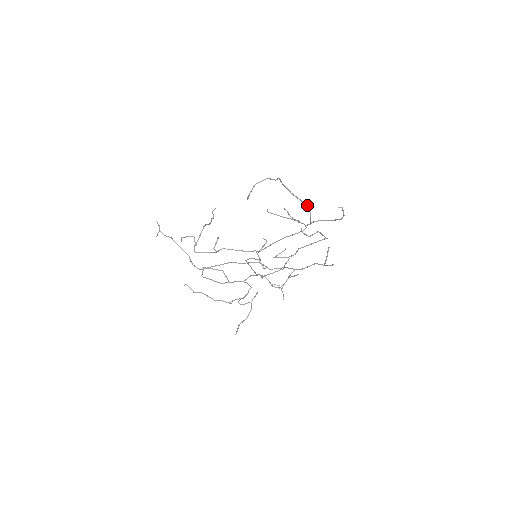
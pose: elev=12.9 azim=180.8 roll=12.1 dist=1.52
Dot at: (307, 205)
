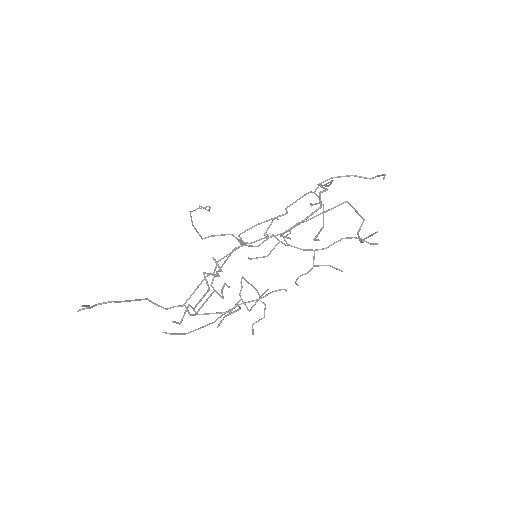
Dot at: (332, 181)
